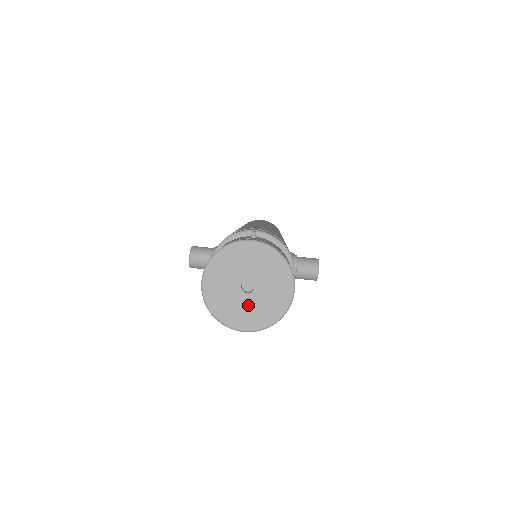
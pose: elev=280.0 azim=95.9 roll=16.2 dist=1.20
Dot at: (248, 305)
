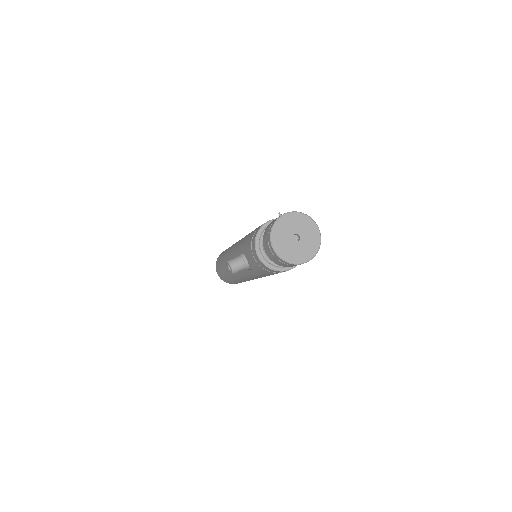
Dot at: (302, 247)
